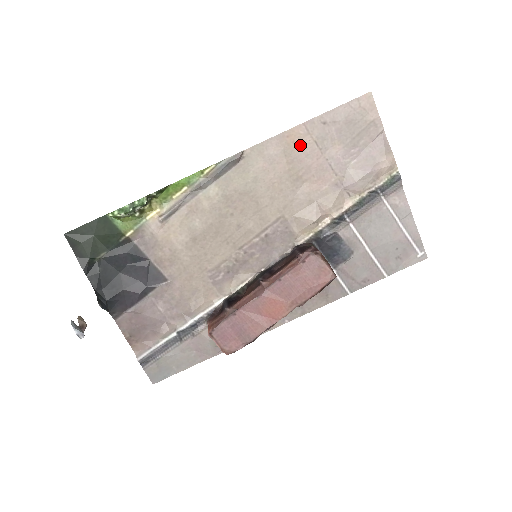
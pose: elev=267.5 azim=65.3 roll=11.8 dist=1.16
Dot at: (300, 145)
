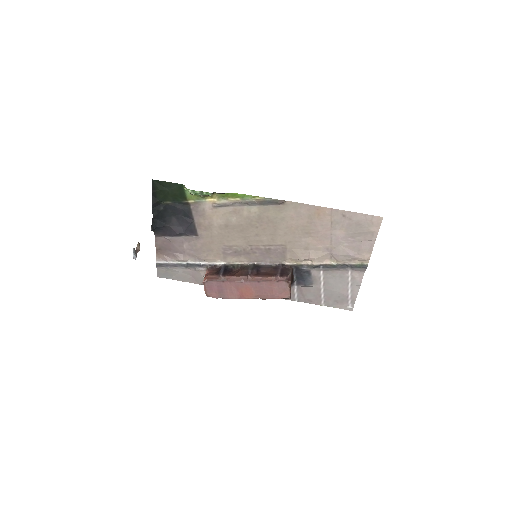
Dot at: (321, 218)
